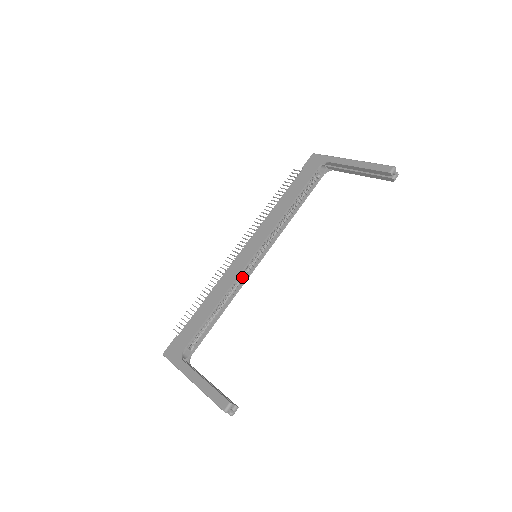
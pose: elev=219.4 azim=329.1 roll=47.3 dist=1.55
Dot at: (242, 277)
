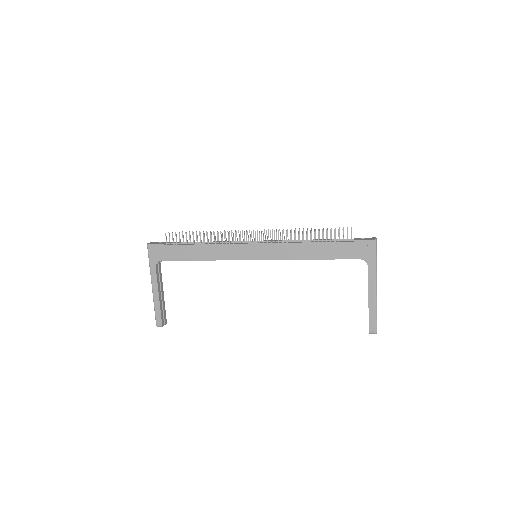
Dot at: occluded
